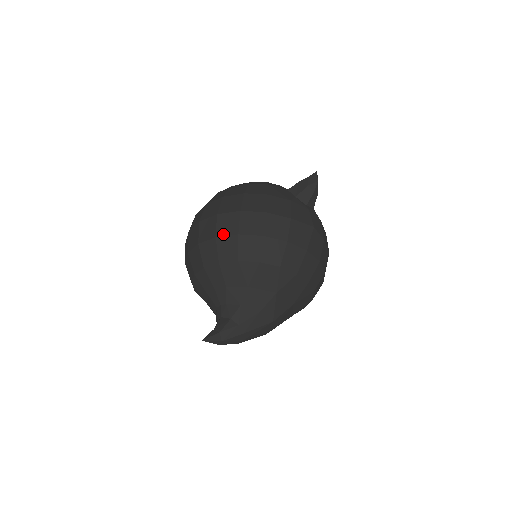
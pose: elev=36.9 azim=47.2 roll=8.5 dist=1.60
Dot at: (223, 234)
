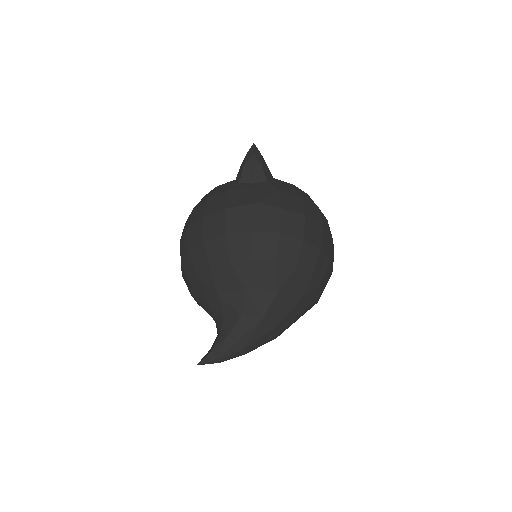
Dot at: (183, 257)
